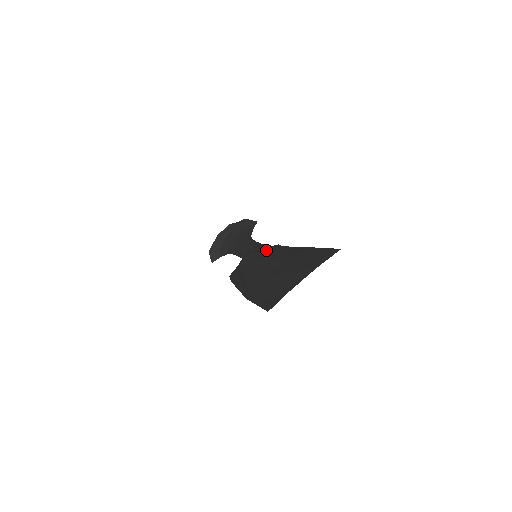
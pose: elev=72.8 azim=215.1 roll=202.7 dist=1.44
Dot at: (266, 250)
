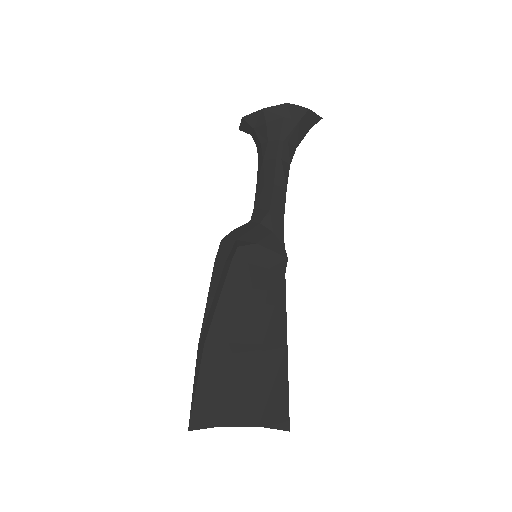
Dot at: (269, 261)
